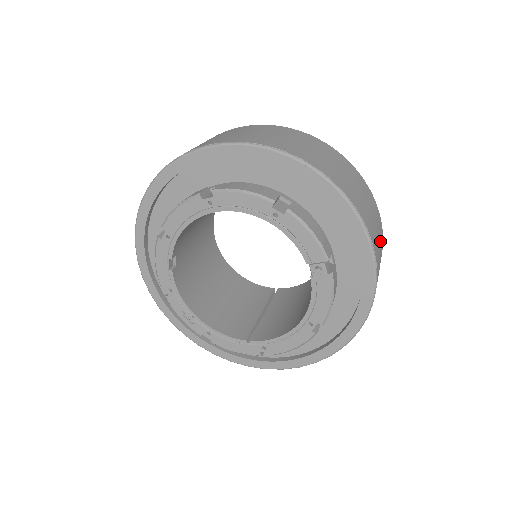
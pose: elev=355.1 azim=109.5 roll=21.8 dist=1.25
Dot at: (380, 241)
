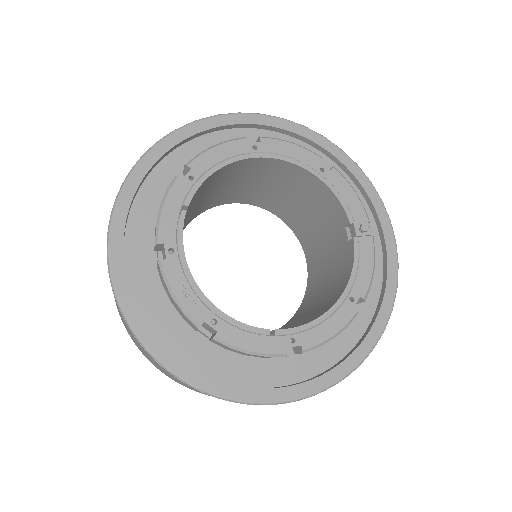
Dot at: occluded
